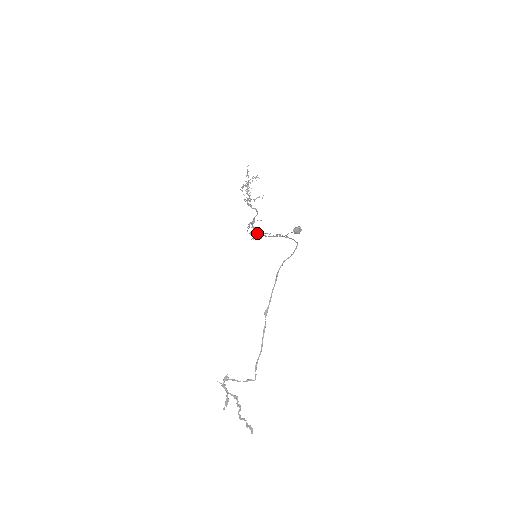
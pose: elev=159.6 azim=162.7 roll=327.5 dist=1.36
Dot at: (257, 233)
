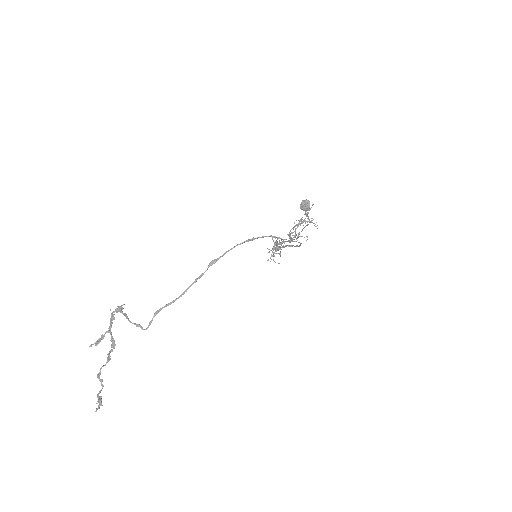
Dot at: occluded
